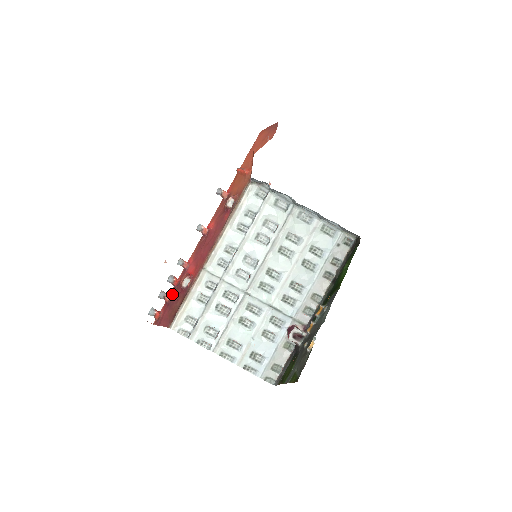
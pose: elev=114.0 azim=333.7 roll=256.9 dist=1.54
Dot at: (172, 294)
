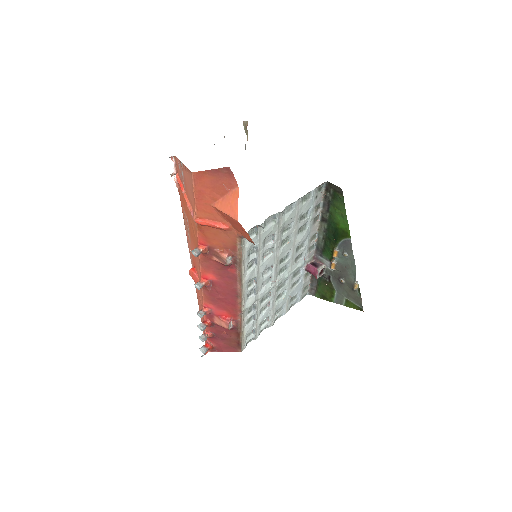
Dot at: (211, 331)
